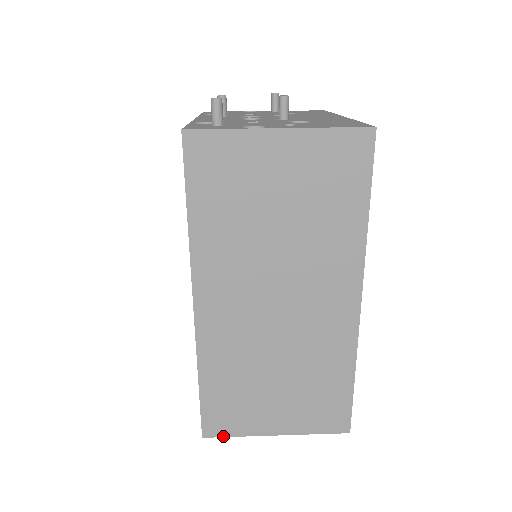
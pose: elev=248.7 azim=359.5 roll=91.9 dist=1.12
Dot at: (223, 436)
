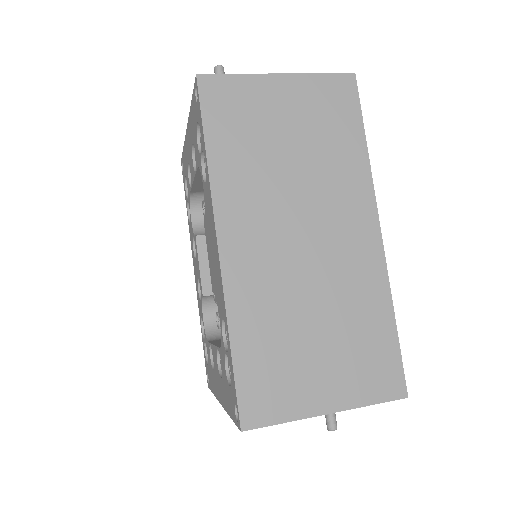
Dot at: (266, 425)
